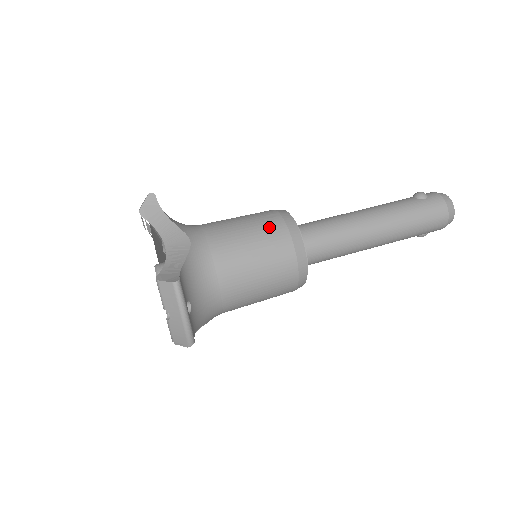
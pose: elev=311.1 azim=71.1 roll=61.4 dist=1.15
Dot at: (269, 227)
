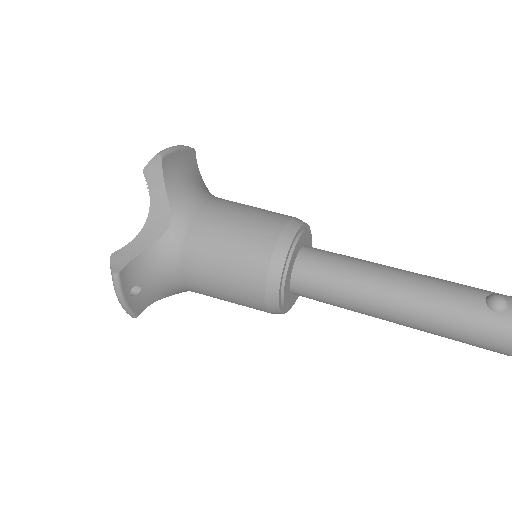
Dot at: (252, 250)
